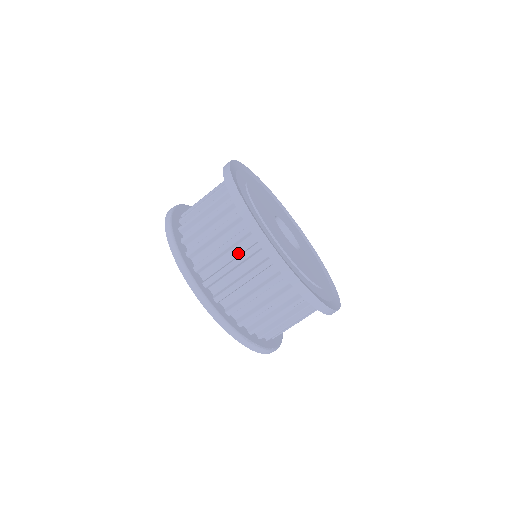
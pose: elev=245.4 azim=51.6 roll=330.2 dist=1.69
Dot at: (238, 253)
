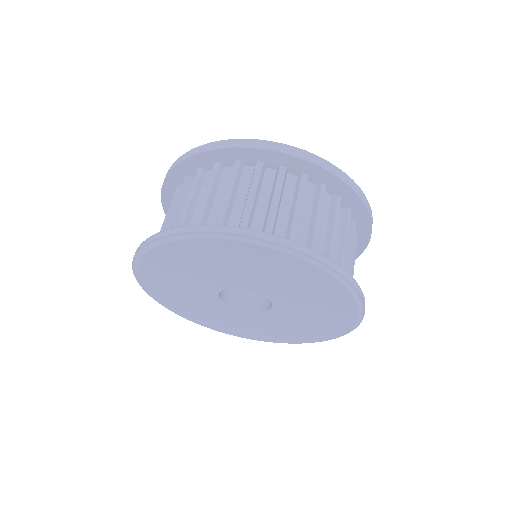
Dot at: (309, 208)
